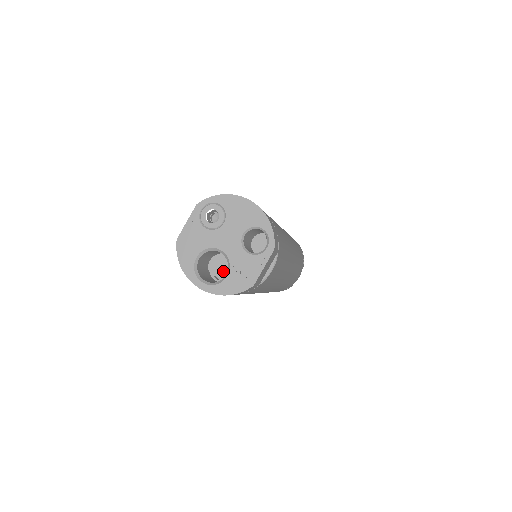
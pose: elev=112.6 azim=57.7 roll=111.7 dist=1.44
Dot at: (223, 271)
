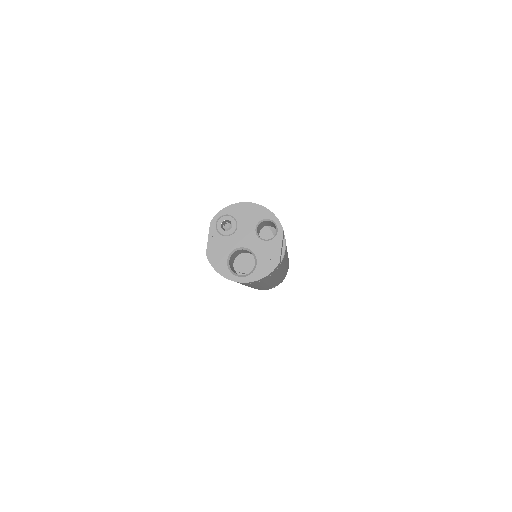
Dot at: (247, 267)
